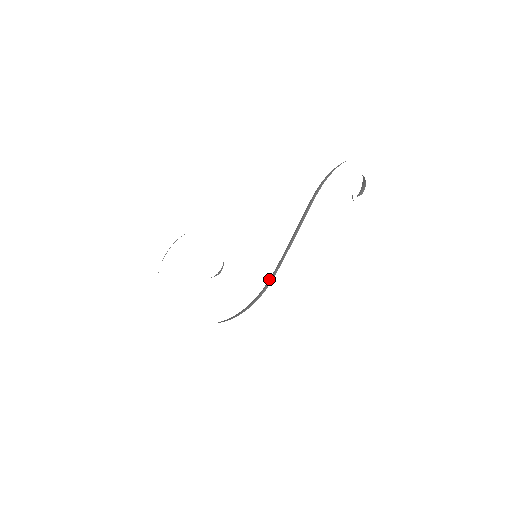
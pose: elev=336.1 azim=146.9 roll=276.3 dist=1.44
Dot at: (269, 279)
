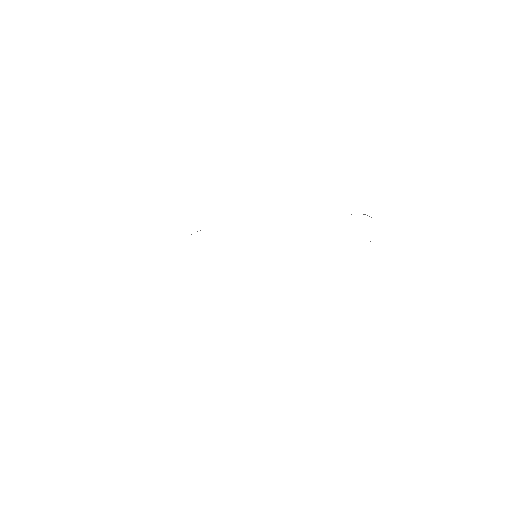
Dot at: occluded
